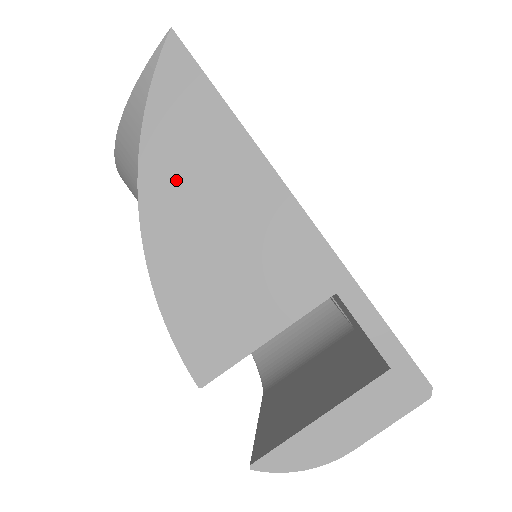
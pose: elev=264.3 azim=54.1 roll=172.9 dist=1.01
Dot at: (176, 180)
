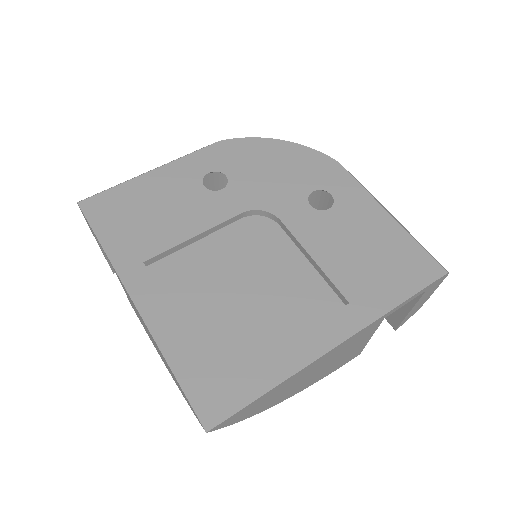
Dot at: (283, 395)
